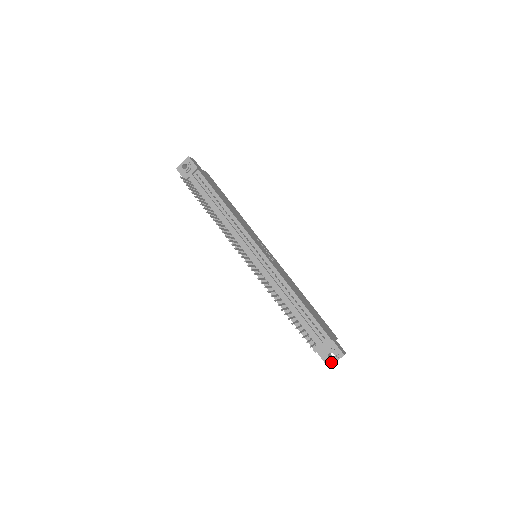
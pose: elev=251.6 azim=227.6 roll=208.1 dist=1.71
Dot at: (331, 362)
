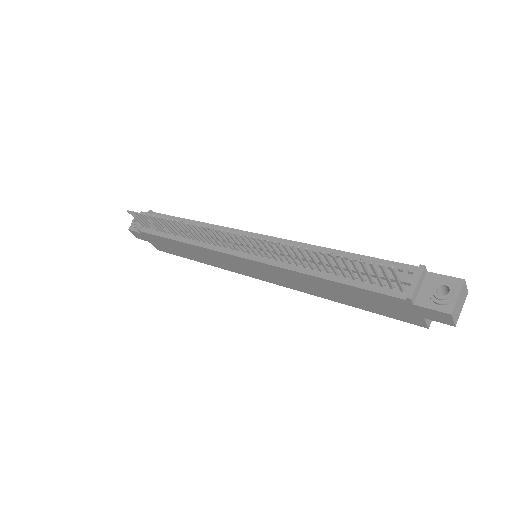
Dot at: (449, 301)
